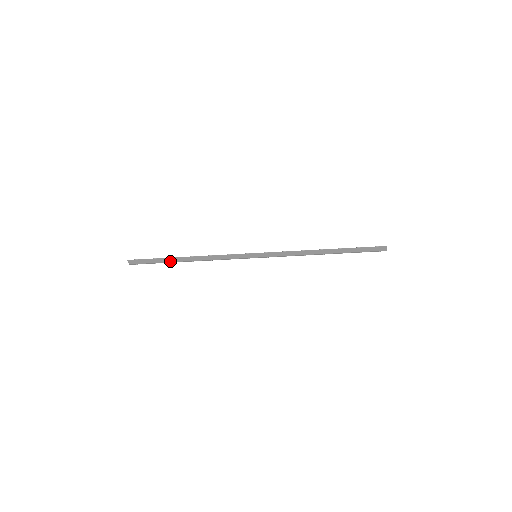
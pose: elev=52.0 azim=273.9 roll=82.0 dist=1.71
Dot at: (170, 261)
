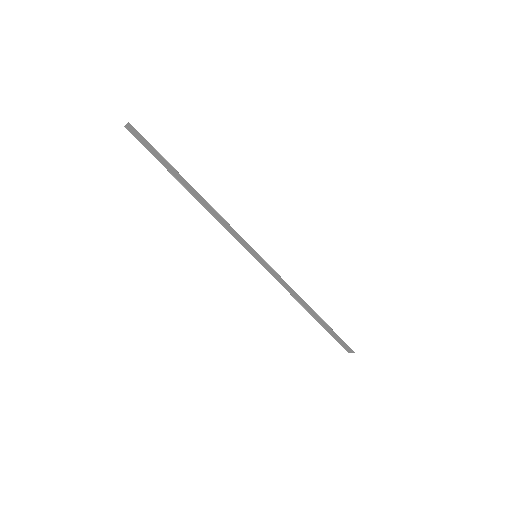
Dot at: (173, 173)
